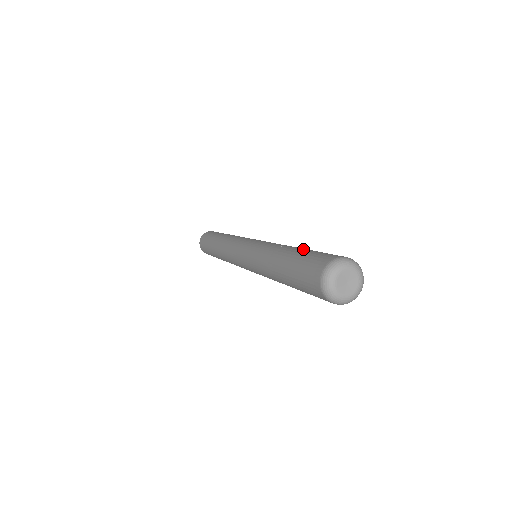
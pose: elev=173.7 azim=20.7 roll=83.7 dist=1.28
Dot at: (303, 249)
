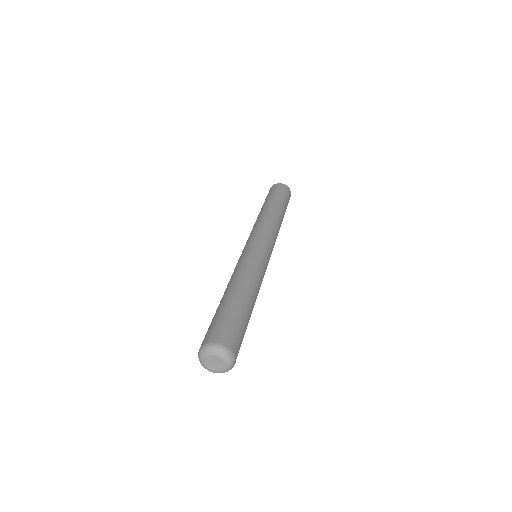
Dot at: (220, 304)
